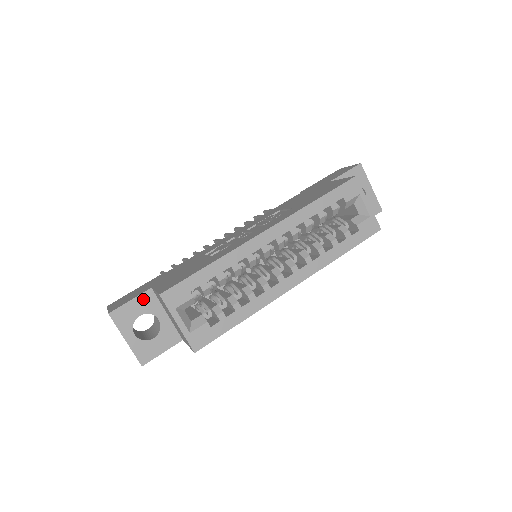
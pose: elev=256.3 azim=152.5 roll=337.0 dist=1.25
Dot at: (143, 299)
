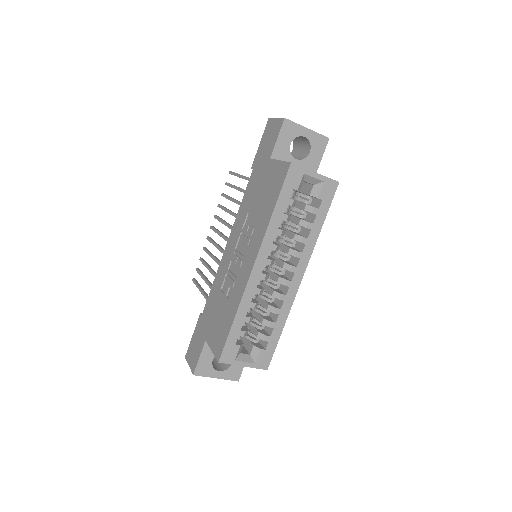
Dot at: (206, 350)
